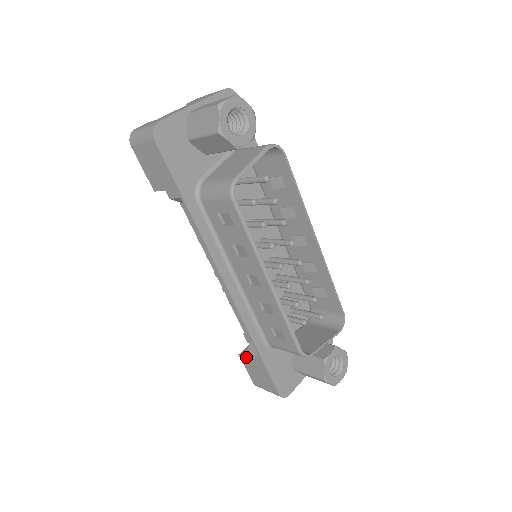
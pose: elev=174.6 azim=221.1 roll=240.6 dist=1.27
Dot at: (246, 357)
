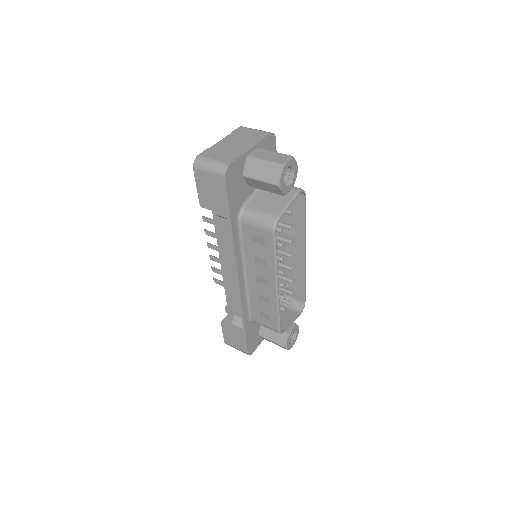
Dot at: (228, 325)
